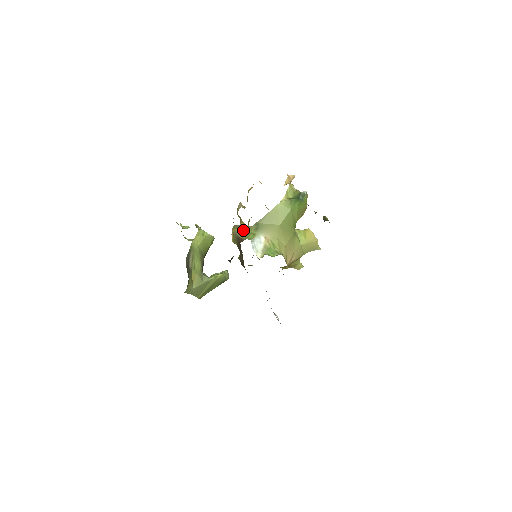
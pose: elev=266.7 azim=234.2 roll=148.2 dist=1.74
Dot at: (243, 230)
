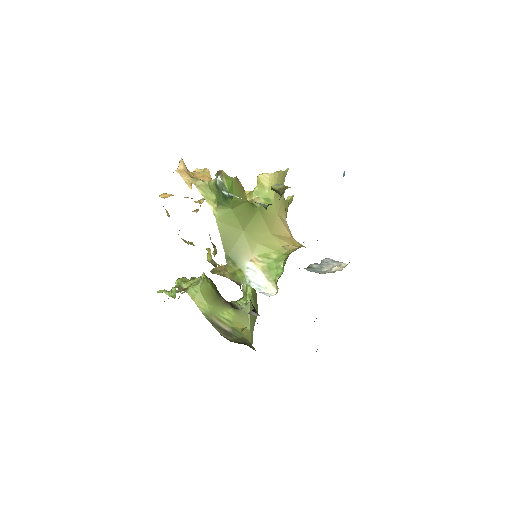
Dot at: (223, 270)
